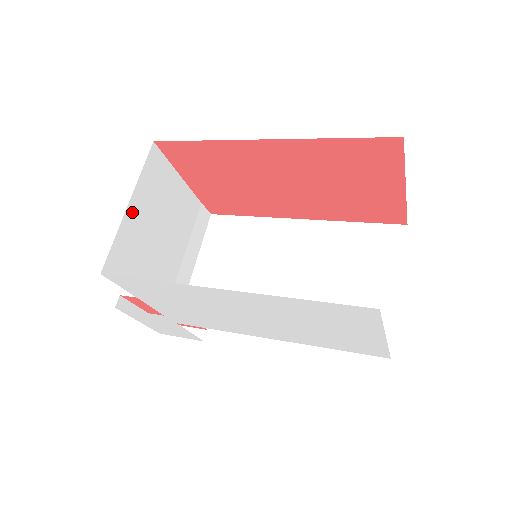
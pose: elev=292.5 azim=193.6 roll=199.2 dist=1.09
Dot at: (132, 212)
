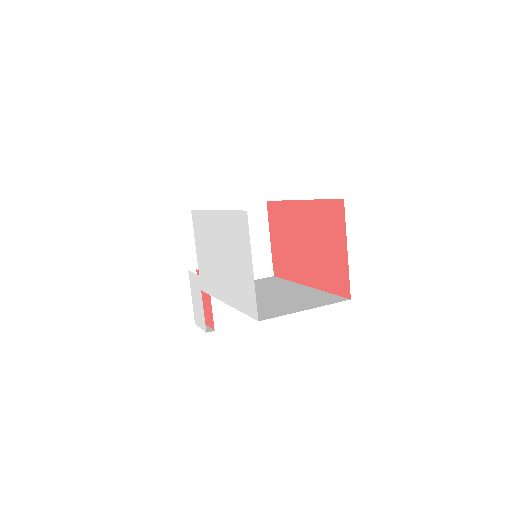
Dot at: occluded
